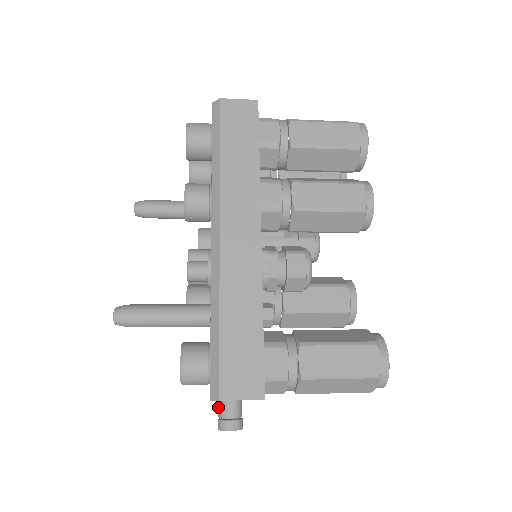
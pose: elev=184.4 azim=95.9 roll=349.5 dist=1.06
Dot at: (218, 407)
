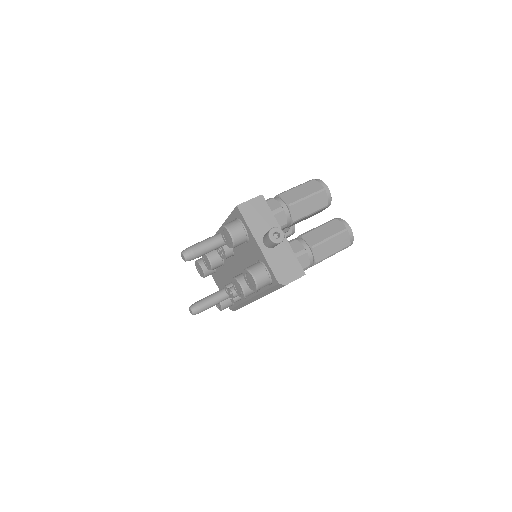
Dot at: occluded
